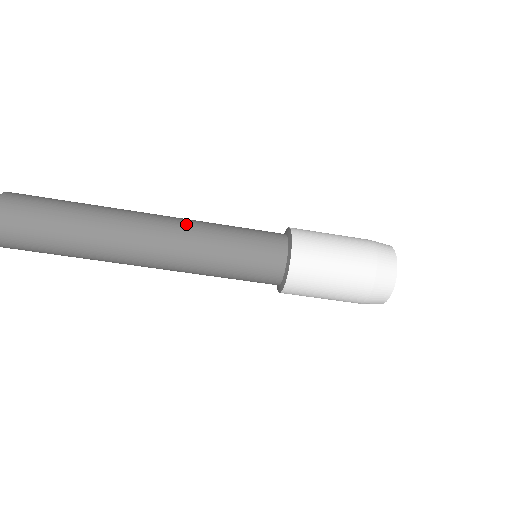
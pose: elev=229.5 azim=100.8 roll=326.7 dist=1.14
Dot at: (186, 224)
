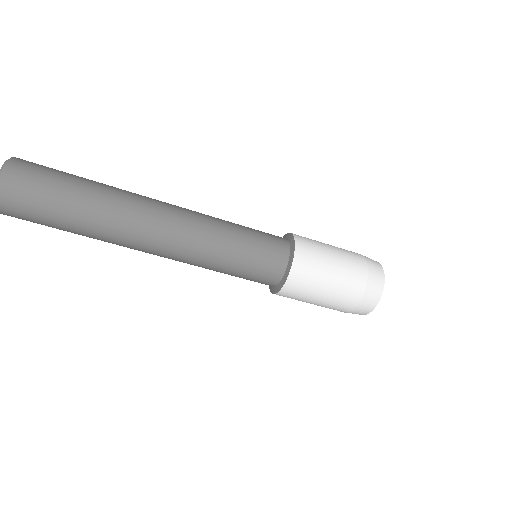
Dot at: (195, 221)
